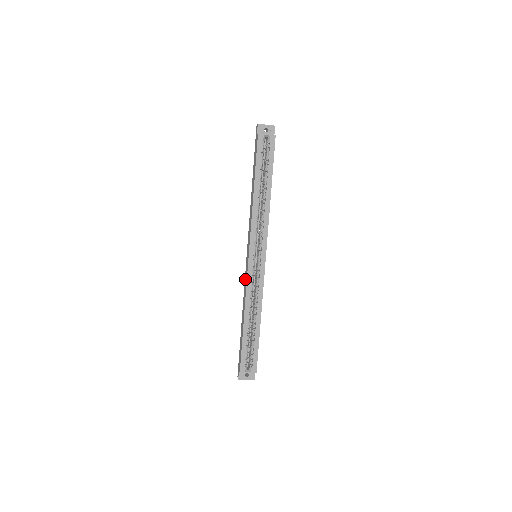
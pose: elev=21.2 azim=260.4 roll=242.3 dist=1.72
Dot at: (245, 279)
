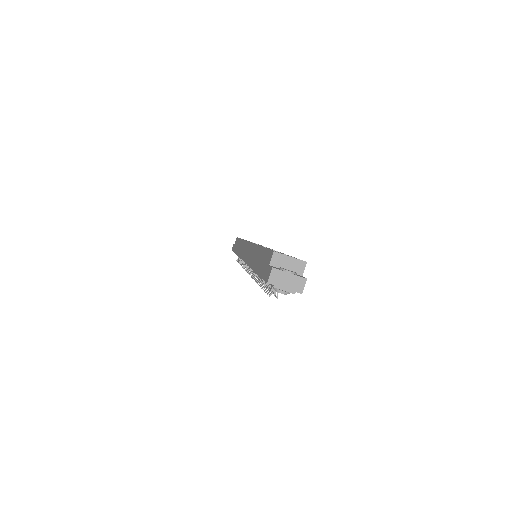
Dot at: (247, 256)
